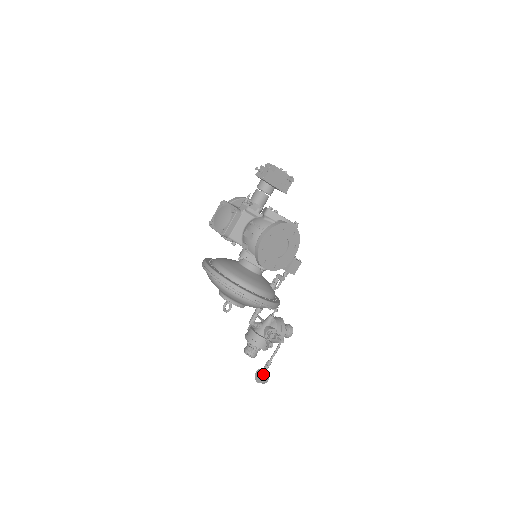
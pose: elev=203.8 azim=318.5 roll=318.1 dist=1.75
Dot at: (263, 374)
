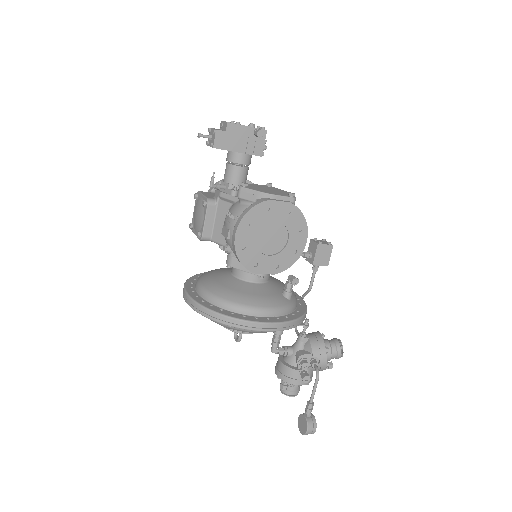
Dot at: (305, 422)
